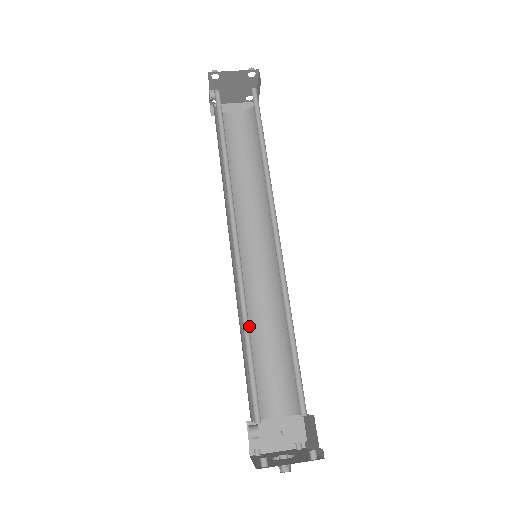
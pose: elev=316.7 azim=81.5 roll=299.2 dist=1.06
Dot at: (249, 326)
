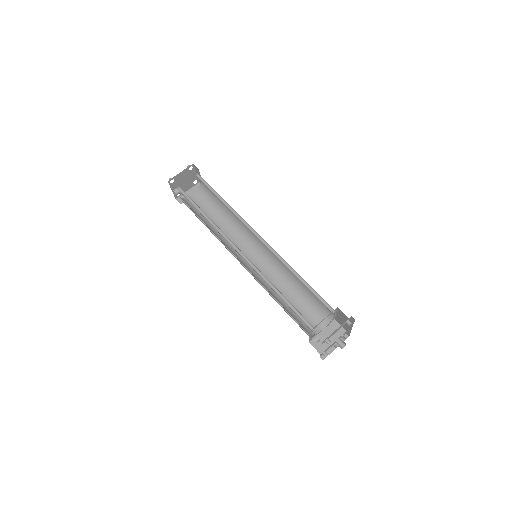
Dot at: occluded
